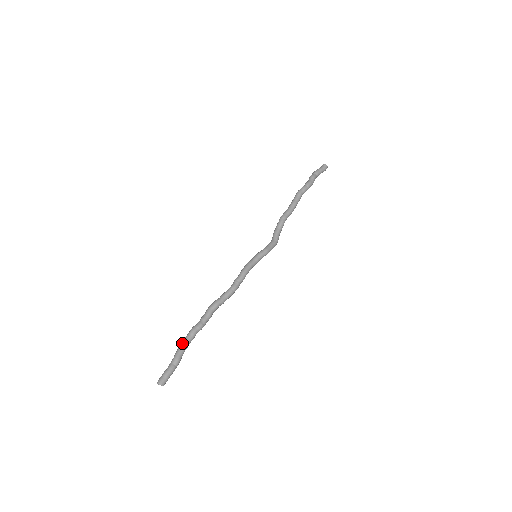
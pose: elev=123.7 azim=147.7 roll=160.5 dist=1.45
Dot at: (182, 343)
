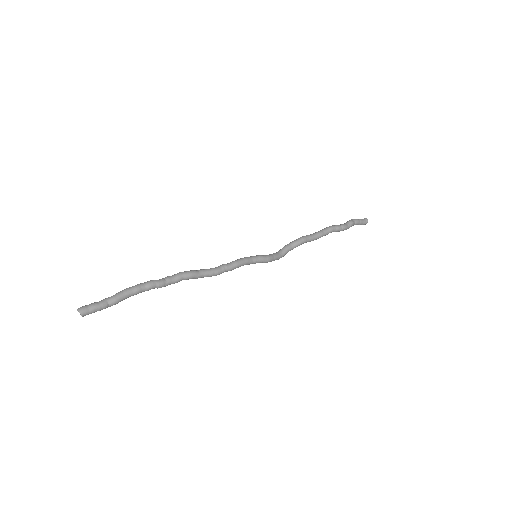
Dot at: (132, 288)
